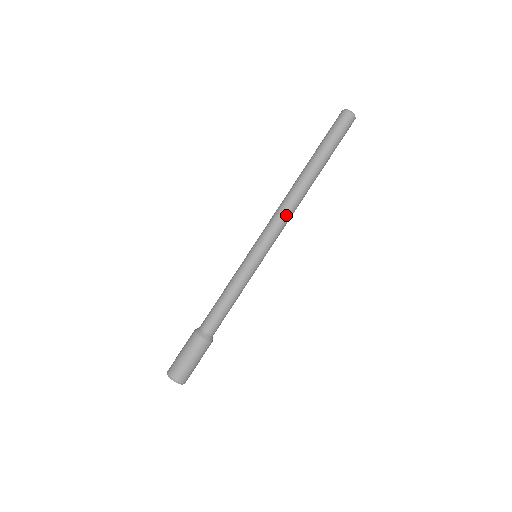
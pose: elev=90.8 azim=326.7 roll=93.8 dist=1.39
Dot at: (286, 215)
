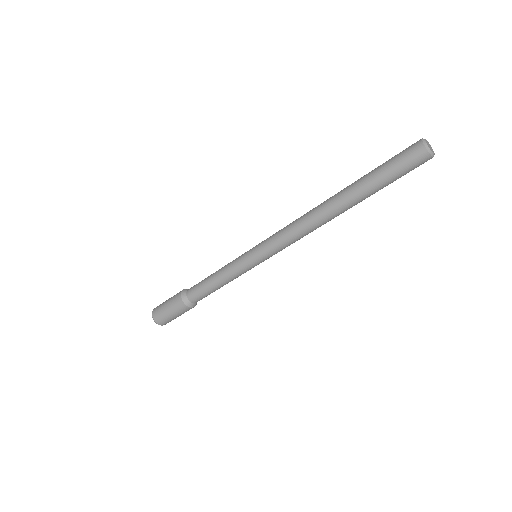
Dot at: occluded
